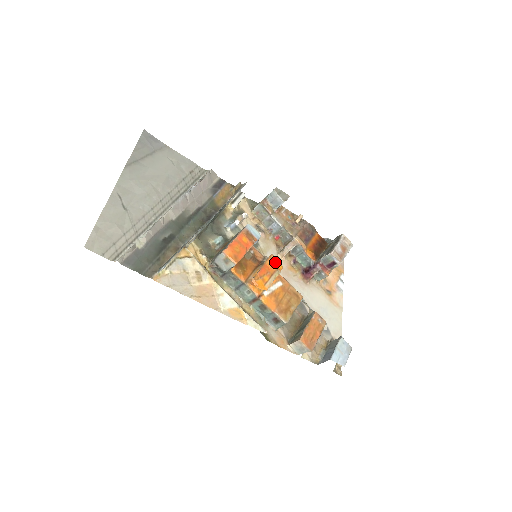
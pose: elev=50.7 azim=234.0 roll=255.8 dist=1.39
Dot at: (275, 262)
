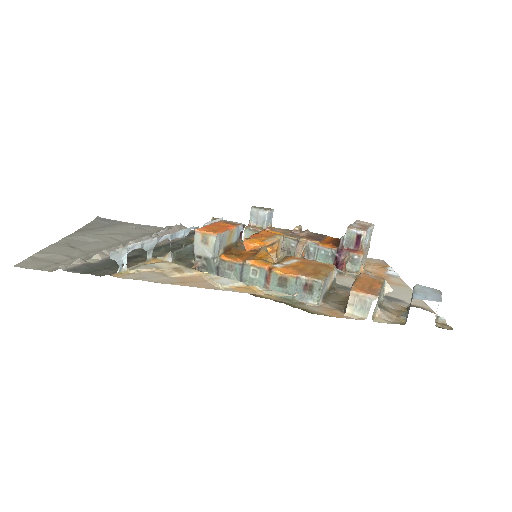
Dot at: (272, 232)
